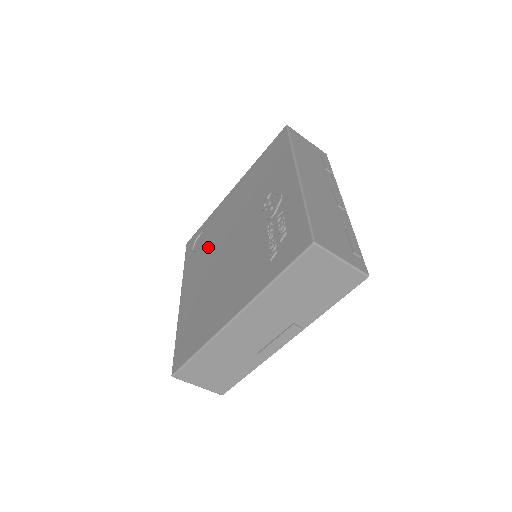
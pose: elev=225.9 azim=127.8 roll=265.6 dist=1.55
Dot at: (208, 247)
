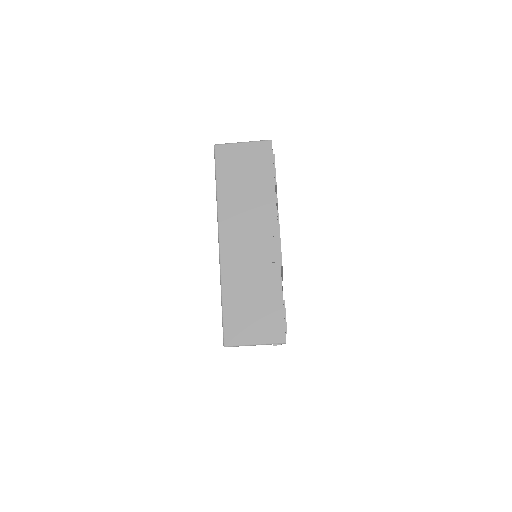
Dot at: occluded
